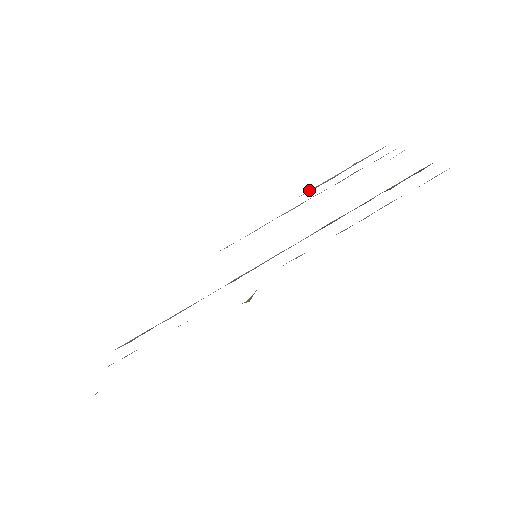
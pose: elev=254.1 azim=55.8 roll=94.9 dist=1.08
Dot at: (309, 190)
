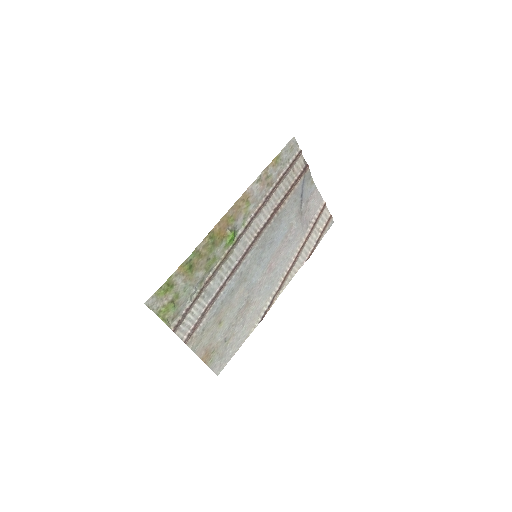
Dot at: (306, 258)
